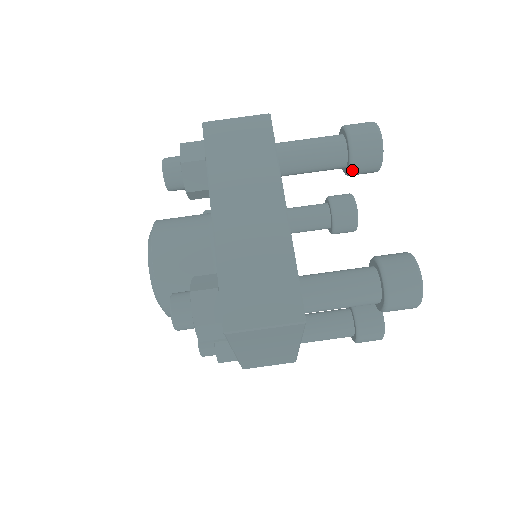
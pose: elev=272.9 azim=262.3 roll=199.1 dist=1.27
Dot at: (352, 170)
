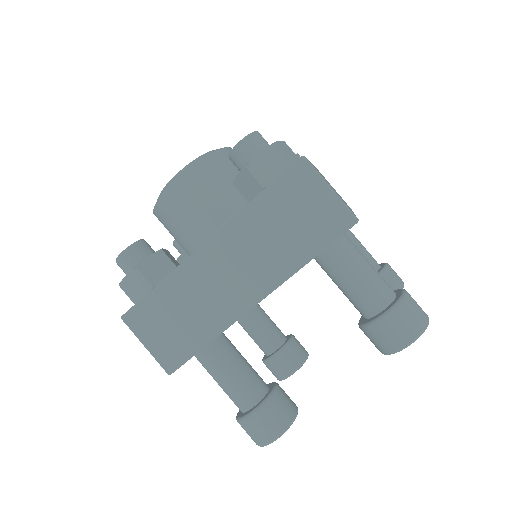
Dot at: (360, 327)
